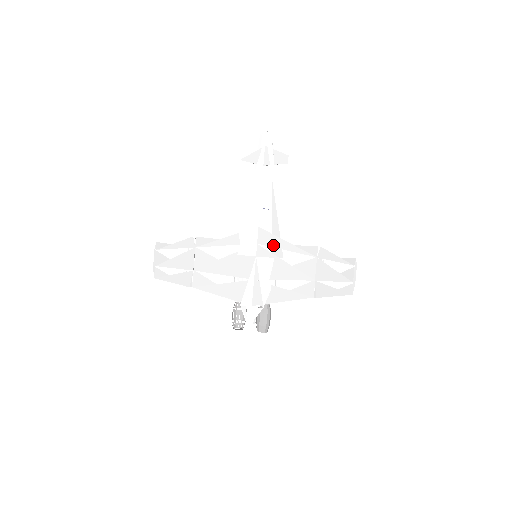
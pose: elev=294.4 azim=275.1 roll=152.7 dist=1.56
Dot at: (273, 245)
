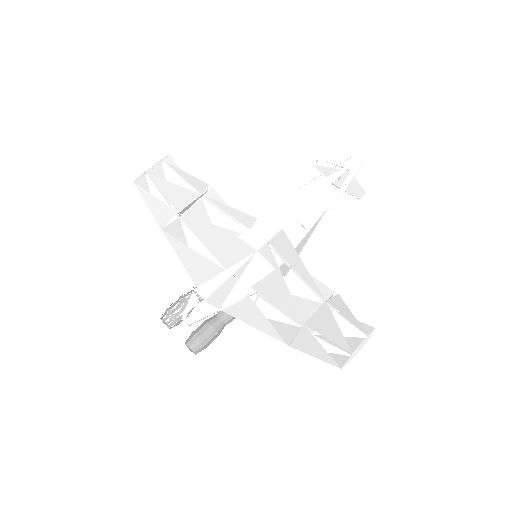
Dot at: (285, 255)
